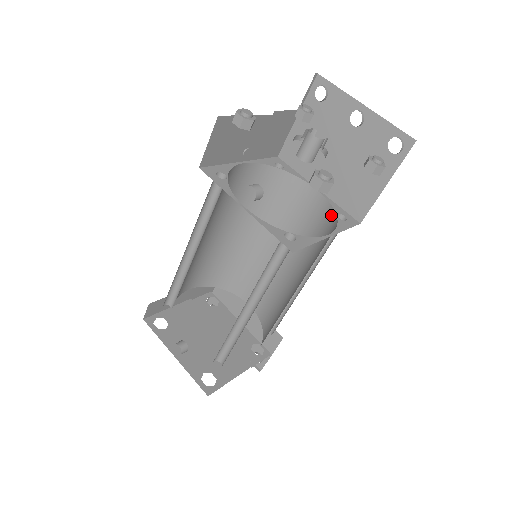
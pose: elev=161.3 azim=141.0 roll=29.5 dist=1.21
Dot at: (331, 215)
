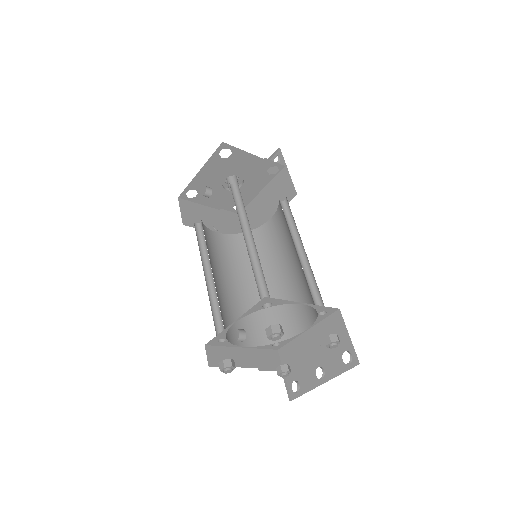
Dot at: (280, 207)
